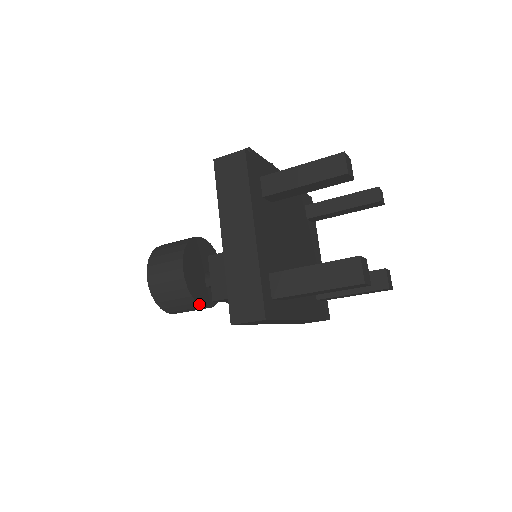
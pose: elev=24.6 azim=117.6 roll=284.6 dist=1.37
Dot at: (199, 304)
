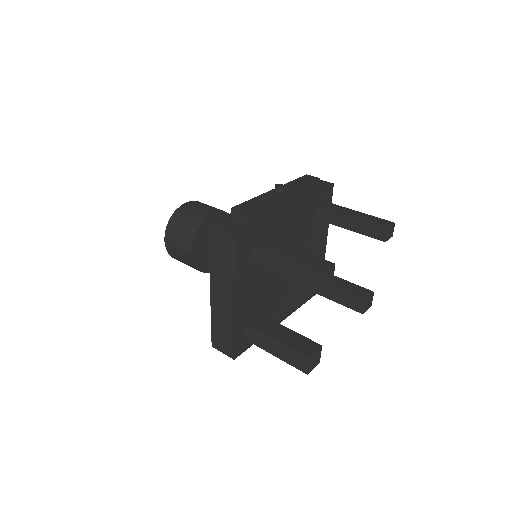
Dot at: (206, 272)
